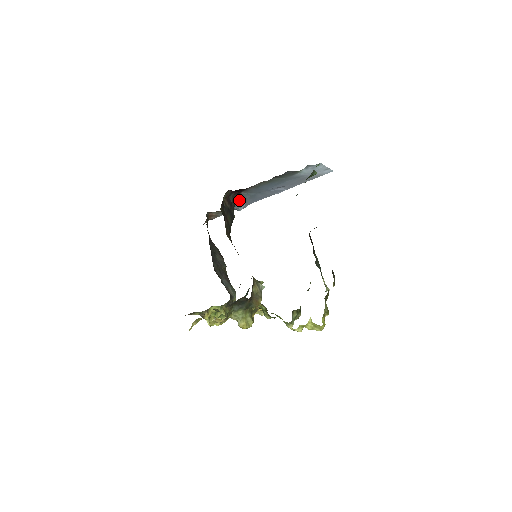
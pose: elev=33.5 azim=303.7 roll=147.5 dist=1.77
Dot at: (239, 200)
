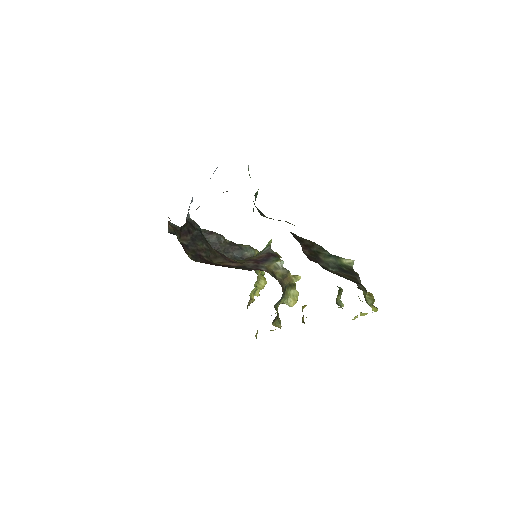
Dot at: occluded
